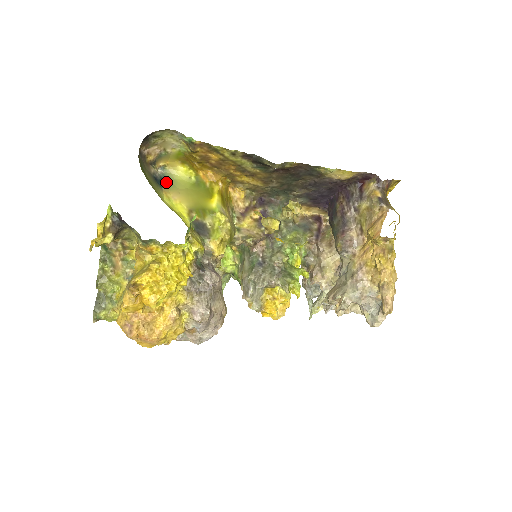
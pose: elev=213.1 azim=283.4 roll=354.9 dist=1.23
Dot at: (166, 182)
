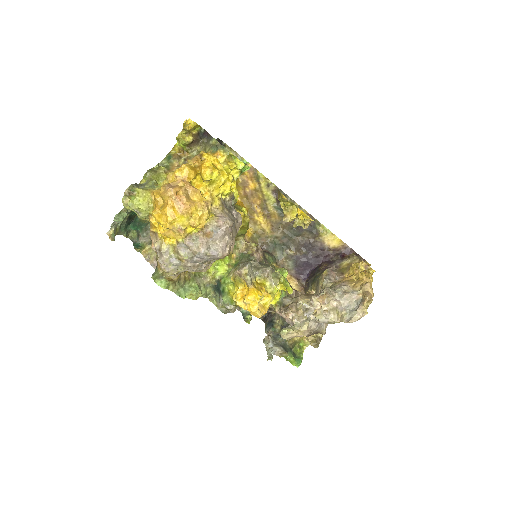
Dot at: occluded
